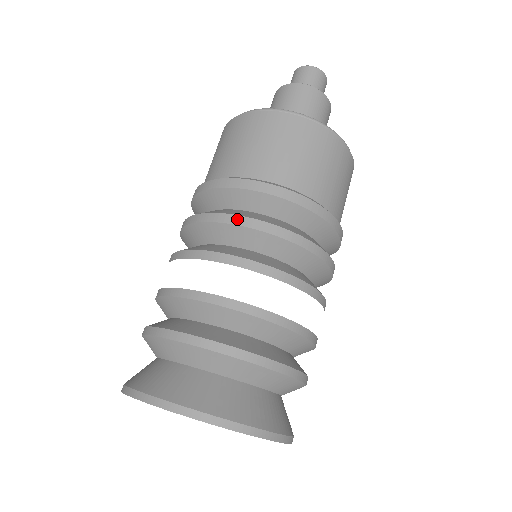
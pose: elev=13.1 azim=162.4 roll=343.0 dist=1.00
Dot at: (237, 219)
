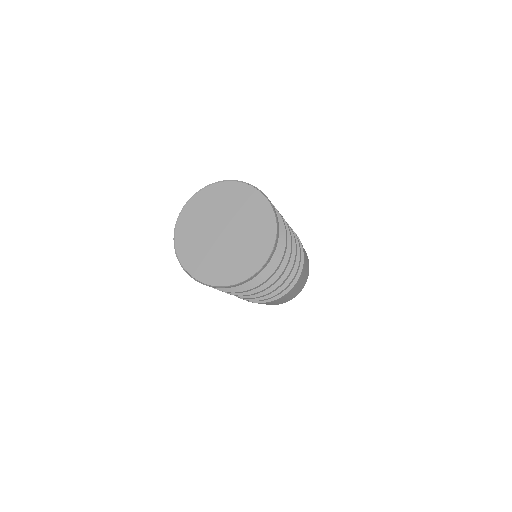
Dot at: (287, 223)
